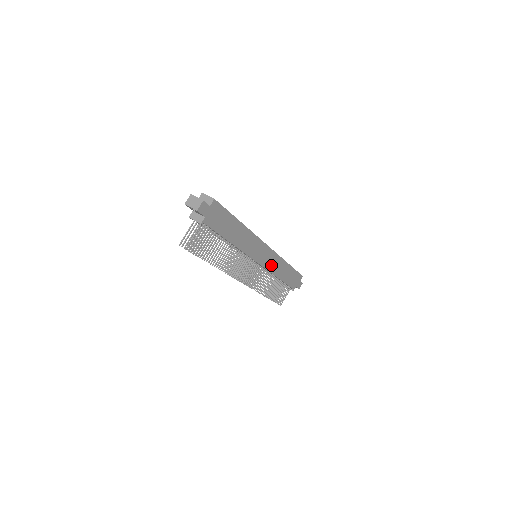
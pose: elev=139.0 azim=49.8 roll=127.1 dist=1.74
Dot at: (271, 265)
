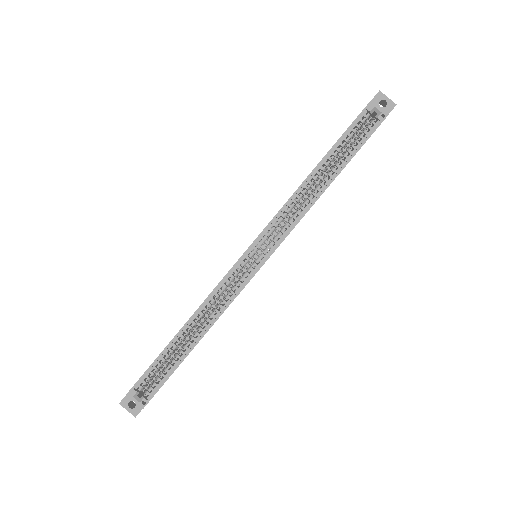
Dot at: occluded
